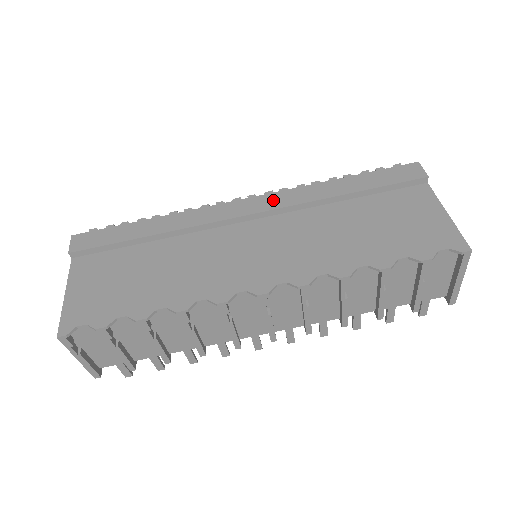
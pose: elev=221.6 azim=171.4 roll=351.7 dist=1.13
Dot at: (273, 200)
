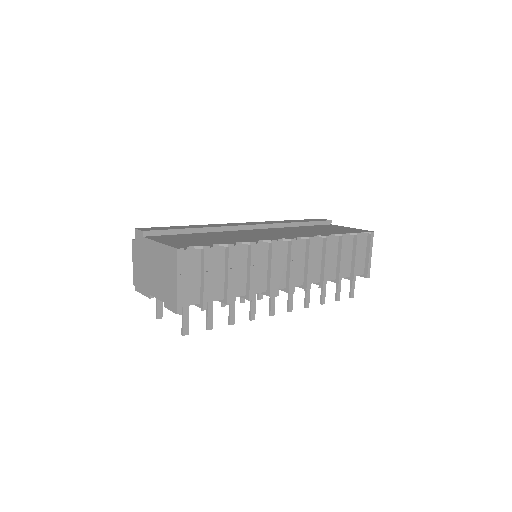
Dot at: (261, 223)
